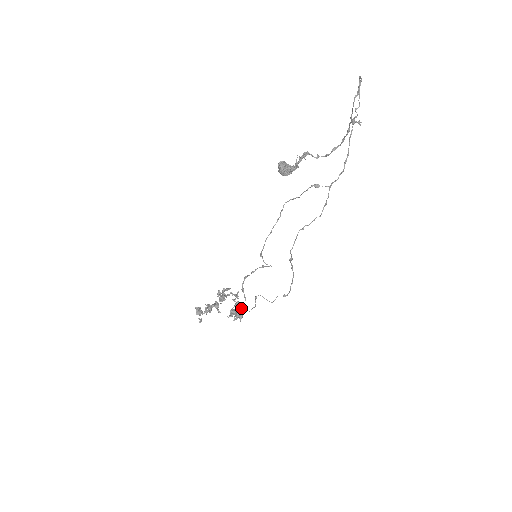
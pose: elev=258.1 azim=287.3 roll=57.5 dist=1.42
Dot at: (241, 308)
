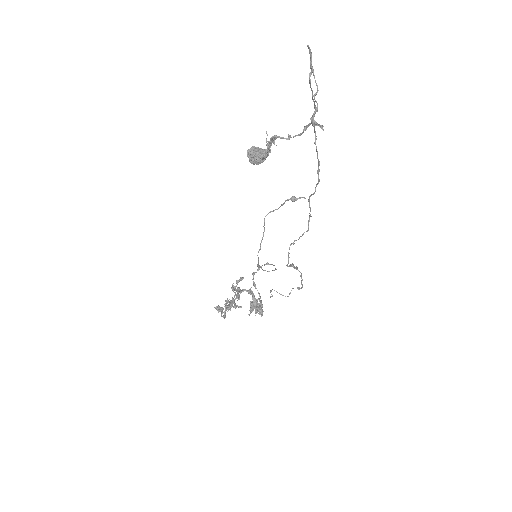
Dot at: (259, 301)
